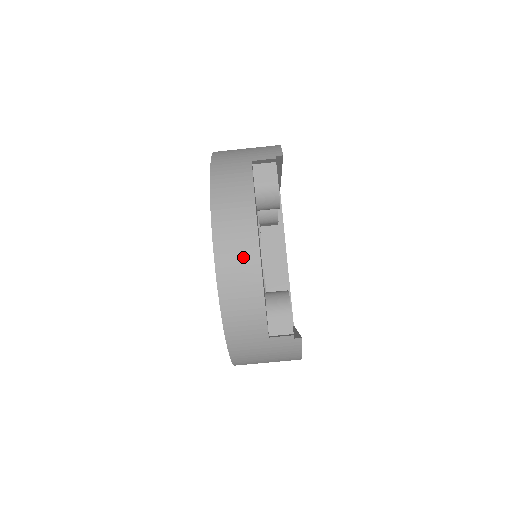
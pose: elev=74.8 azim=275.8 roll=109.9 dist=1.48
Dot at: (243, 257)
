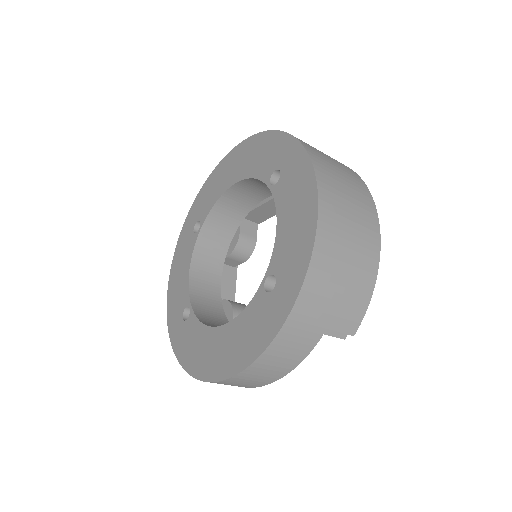
Dot at: occluded
